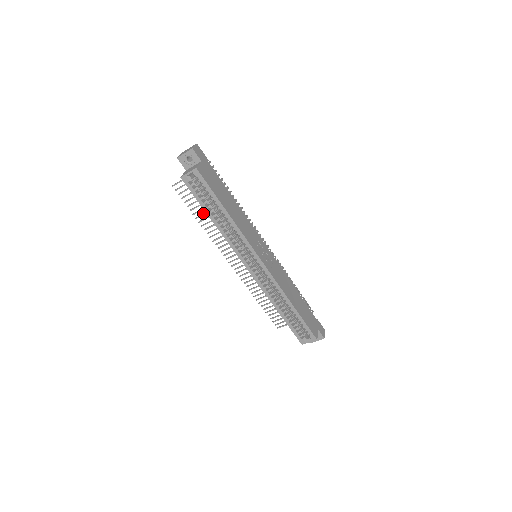
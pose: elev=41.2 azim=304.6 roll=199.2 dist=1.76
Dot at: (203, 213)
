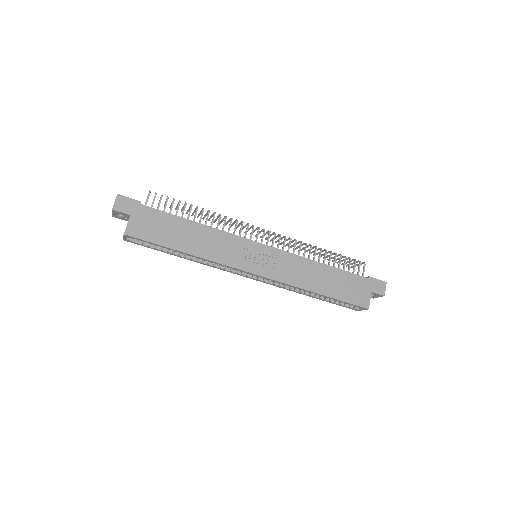
Dot at: occluded
